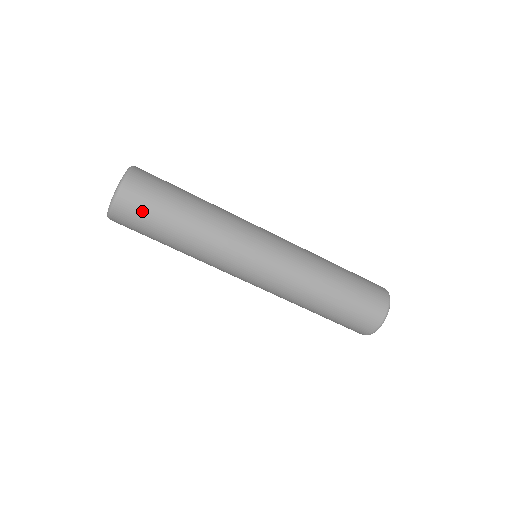
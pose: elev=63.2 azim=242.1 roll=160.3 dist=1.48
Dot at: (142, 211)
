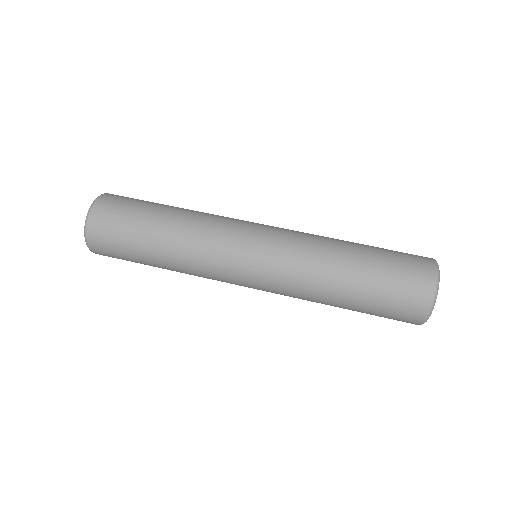
Dot at: occluded
